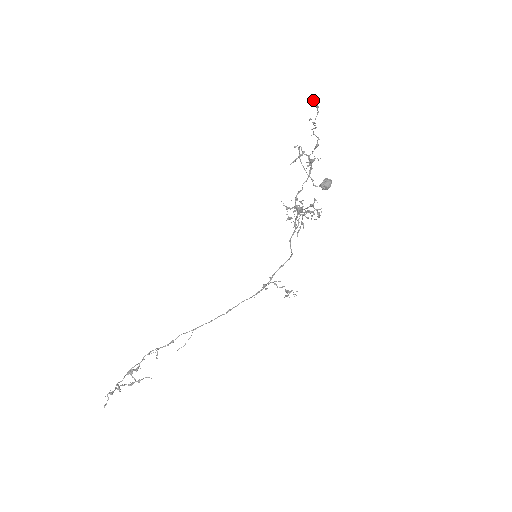
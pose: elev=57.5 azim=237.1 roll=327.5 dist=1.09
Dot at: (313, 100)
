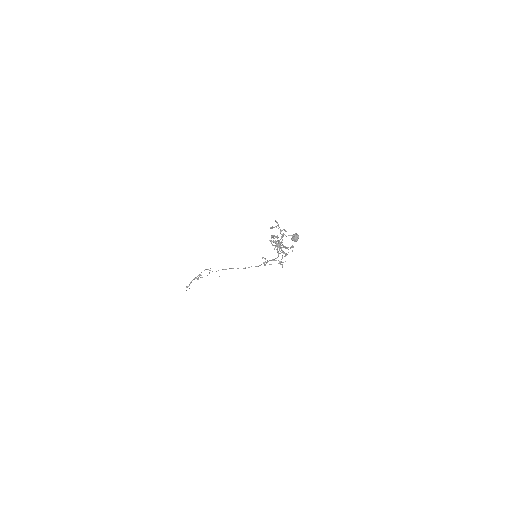
Dot at: (273, 236)
